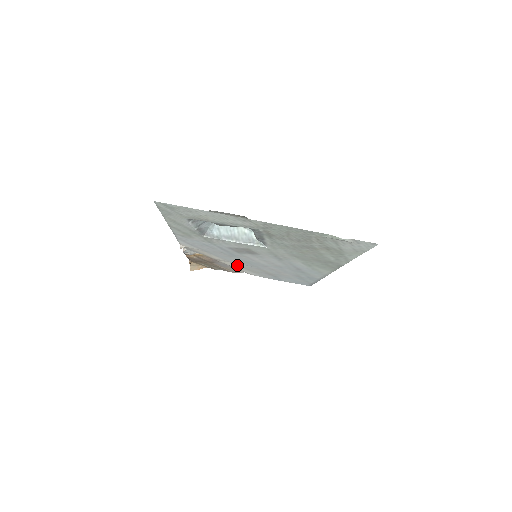
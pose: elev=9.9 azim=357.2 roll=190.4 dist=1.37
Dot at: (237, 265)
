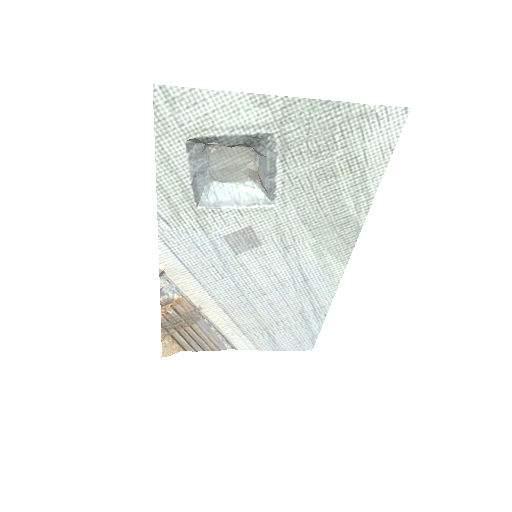
Dot at: (225, 315)
